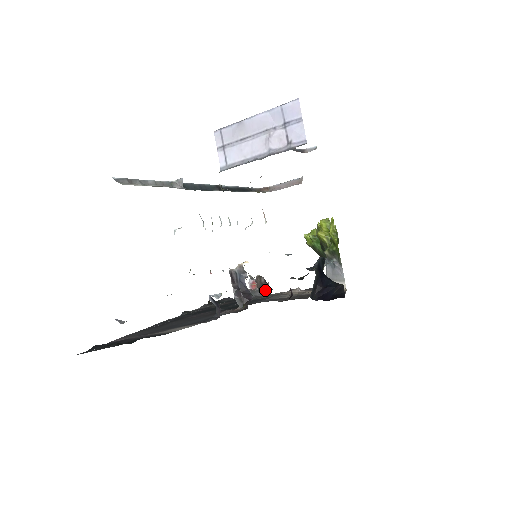
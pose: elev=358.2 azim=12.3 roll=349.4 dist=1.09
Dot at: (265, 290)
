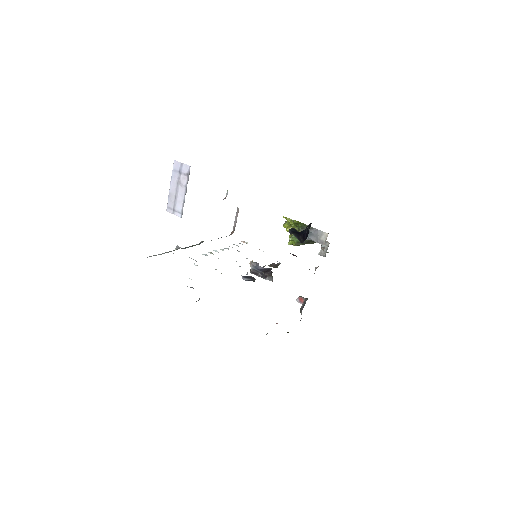
Dot at: occluded
